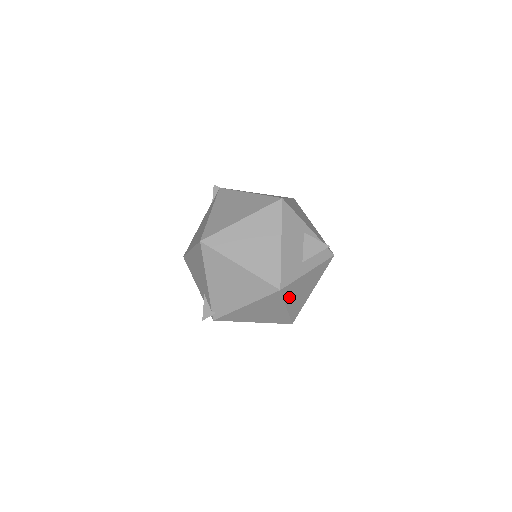
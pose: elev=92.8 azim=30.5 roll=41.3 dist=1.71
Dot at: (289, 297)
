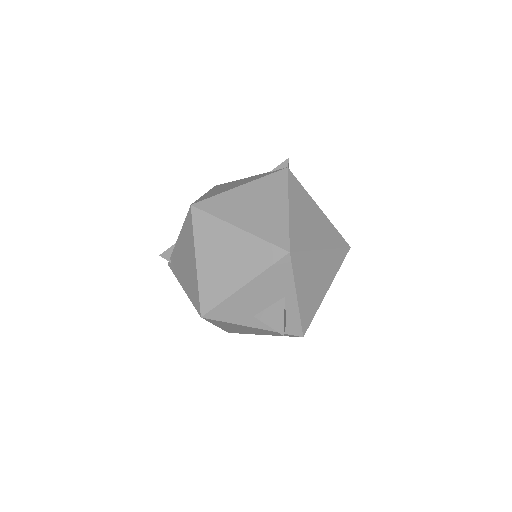
Dot at: (220, 324)
